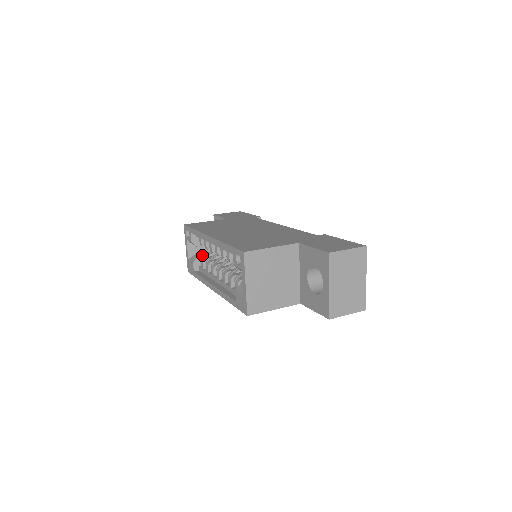
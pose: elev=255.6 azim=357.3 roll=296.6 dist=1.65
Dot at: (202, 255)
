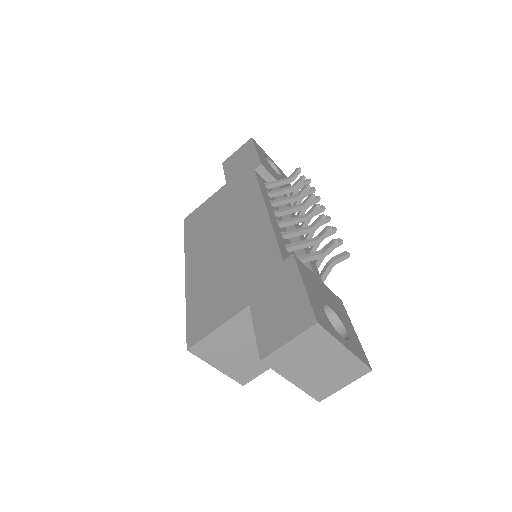
Dot at: occluded
